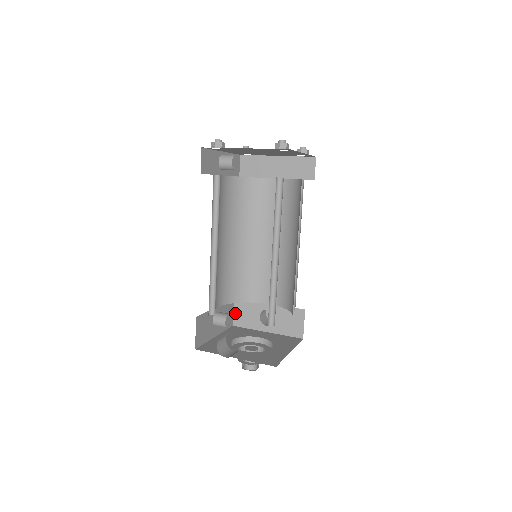
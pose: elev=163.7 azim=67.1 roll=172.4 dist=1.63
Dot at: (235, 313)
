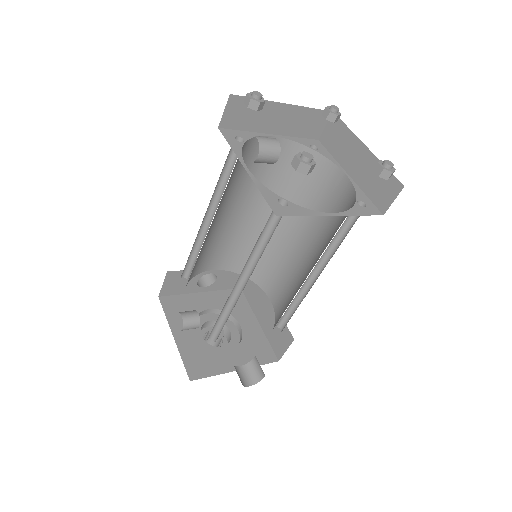
Dot at: (165, 285)
